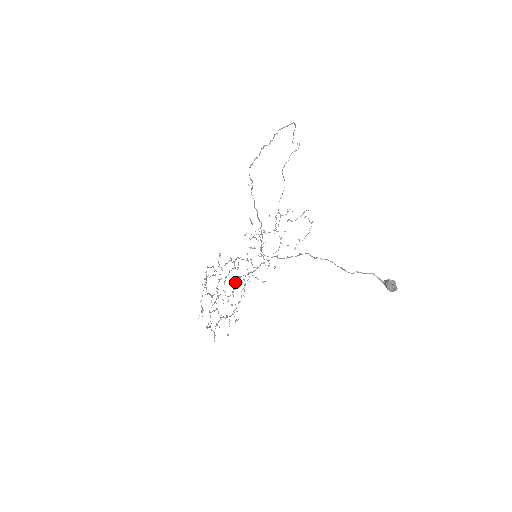
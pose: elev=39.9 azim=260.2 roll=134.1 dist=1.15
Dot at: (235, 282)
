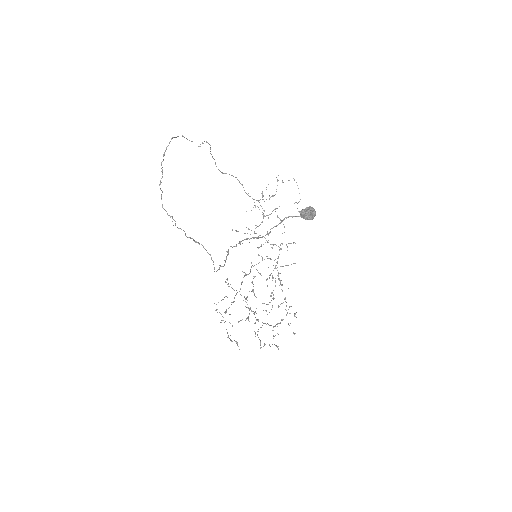
Dot at: (267, 286)
